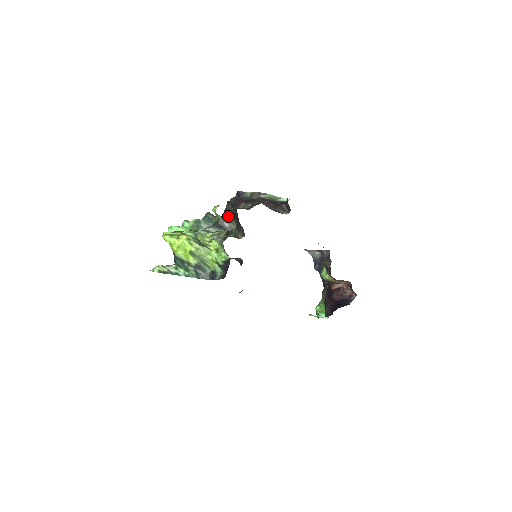
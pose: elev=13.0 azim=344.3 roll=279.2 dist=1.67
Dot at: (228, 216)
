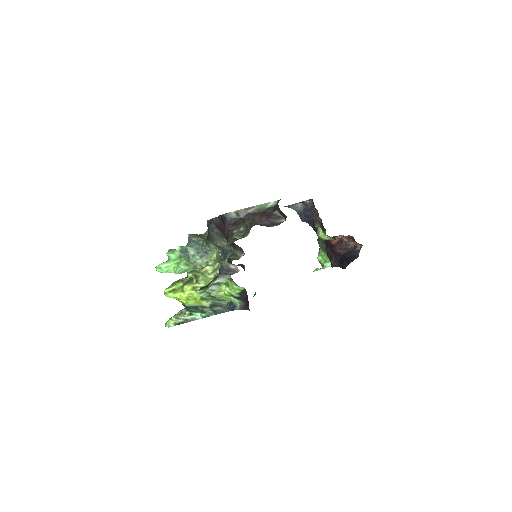
Dot at: (216, 236)
